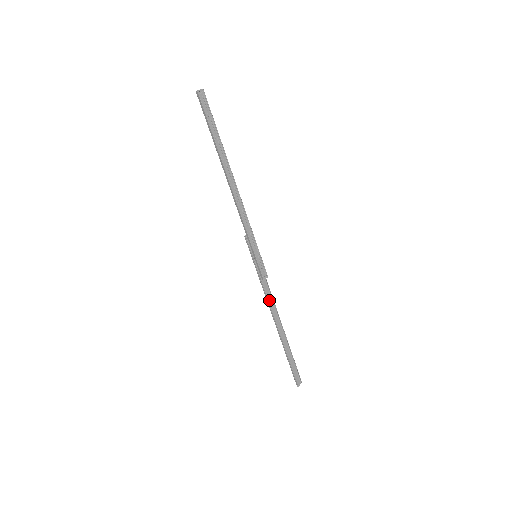
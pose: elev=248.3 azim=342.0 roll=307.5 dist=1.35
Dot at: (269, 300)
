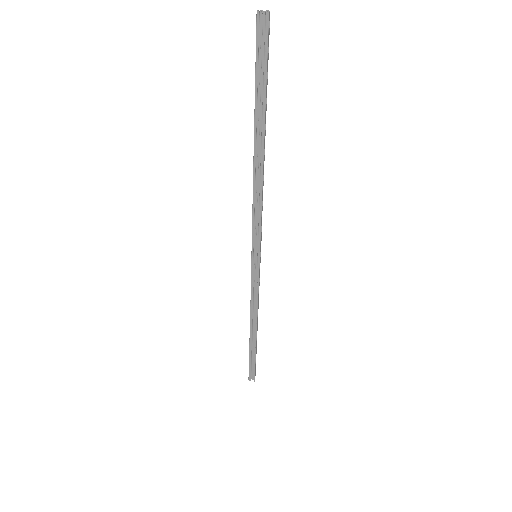
Dot at: (252, 301)
